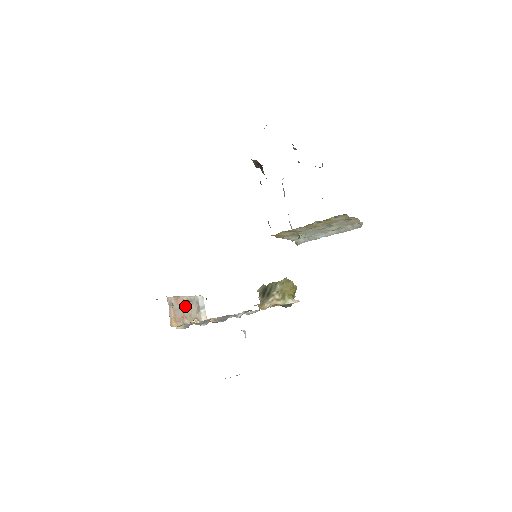
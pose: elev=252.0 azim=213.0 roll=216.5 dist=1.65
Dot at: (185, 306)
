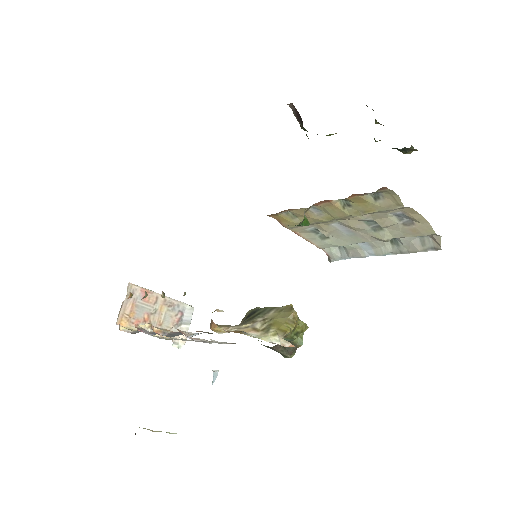
Dot at: (157, 308)
